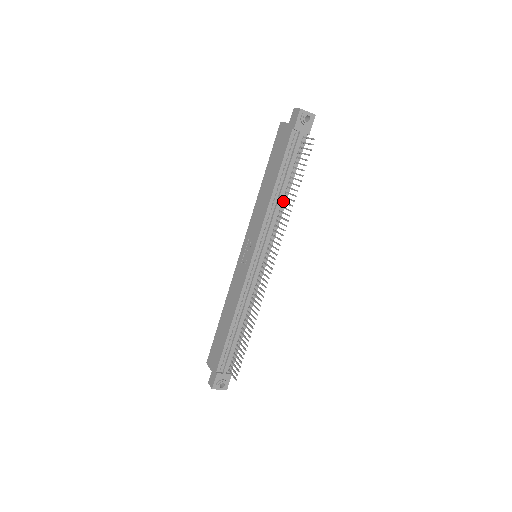
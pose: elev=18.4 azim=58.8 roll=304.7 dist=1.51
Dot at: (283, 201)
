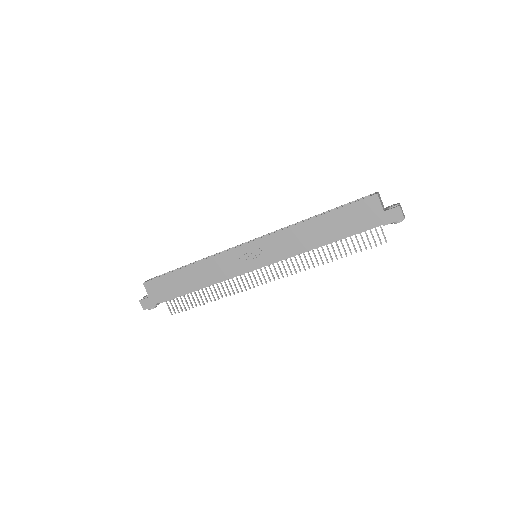
Dot at: (317, 247)
